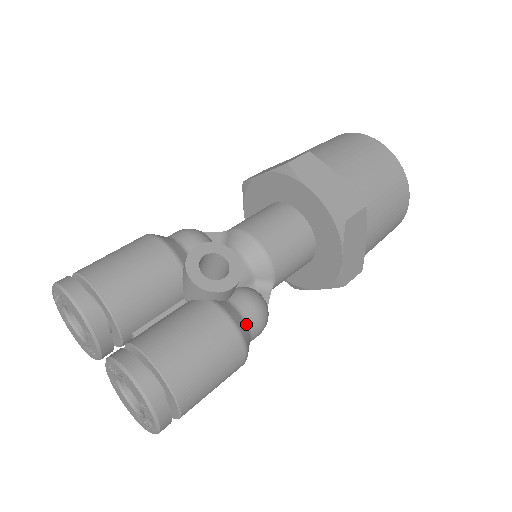
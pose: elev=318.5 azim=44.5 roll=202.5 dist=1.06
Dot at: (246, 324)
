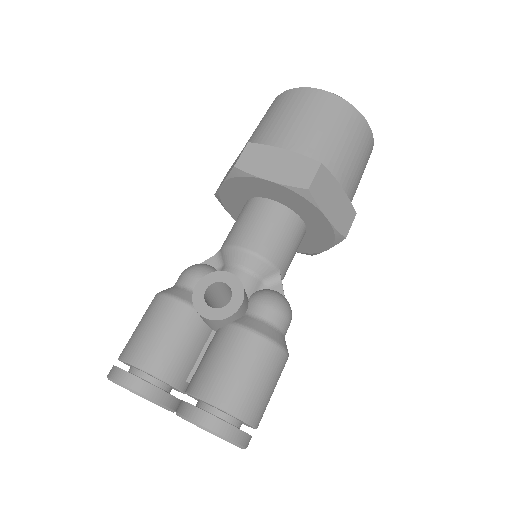
Dot at: (270, 325)
